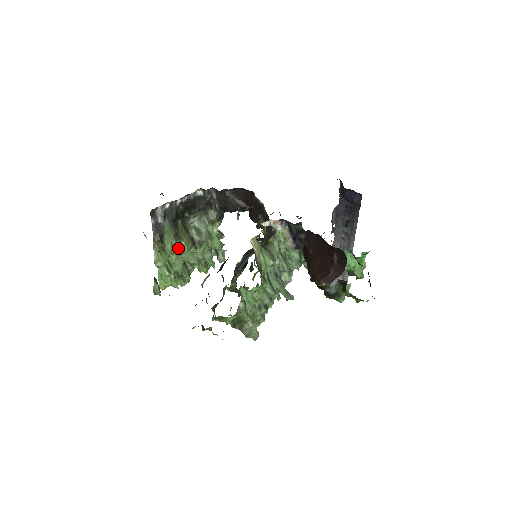
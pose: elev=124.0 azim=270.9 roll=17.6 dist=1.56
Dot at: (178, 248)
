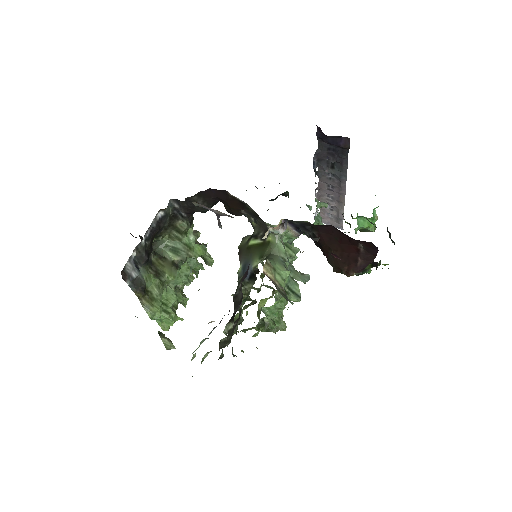
Dot at: (164, 283)
